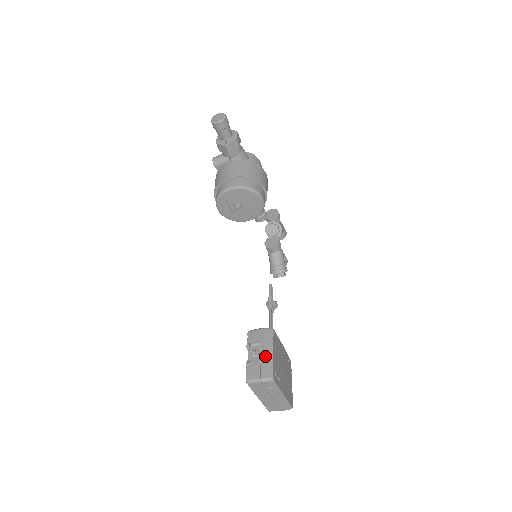
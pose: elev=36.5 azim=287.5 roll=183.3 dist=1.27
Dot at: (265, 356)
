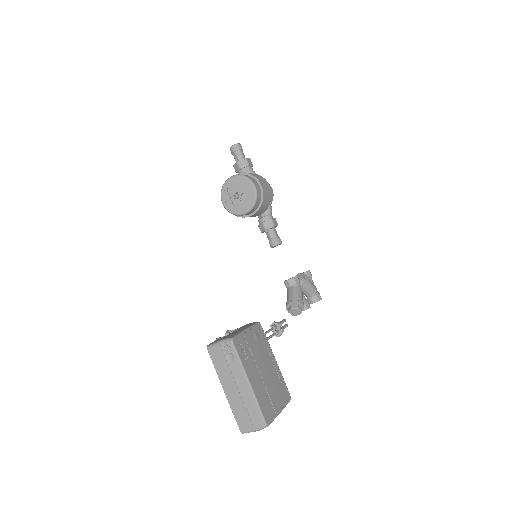
Dot at: (237, 330)
